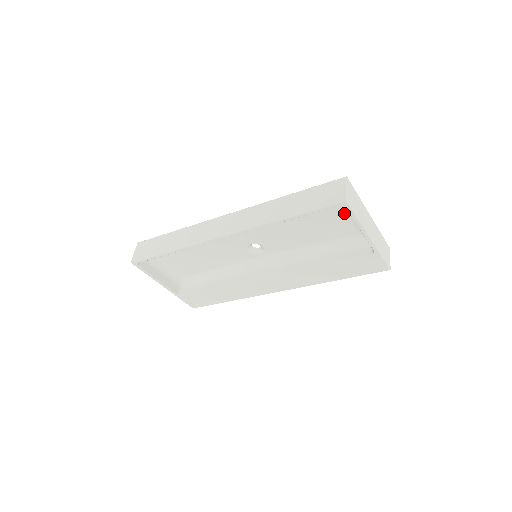
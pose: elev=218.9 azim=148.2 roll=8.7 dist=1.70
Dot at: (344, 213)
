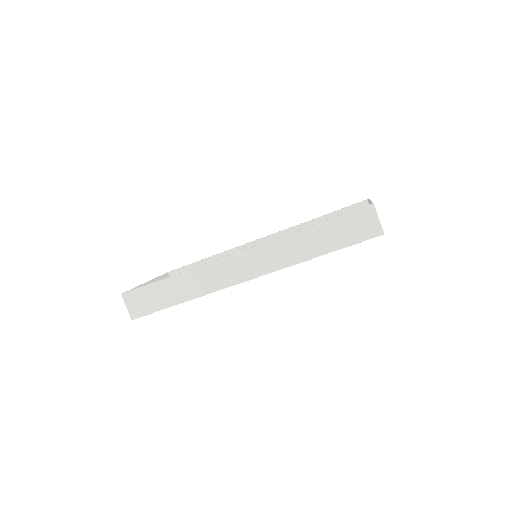
Dot at: occluded
